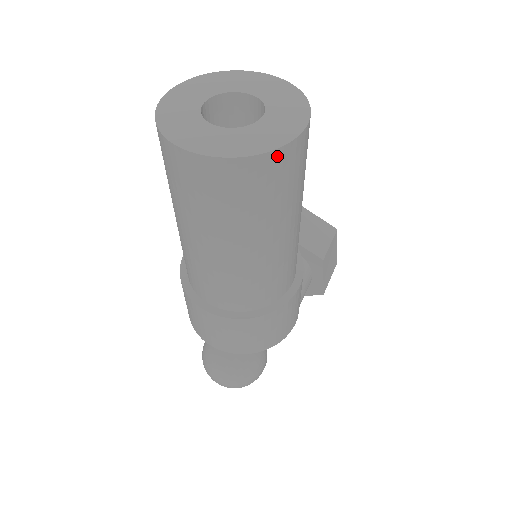
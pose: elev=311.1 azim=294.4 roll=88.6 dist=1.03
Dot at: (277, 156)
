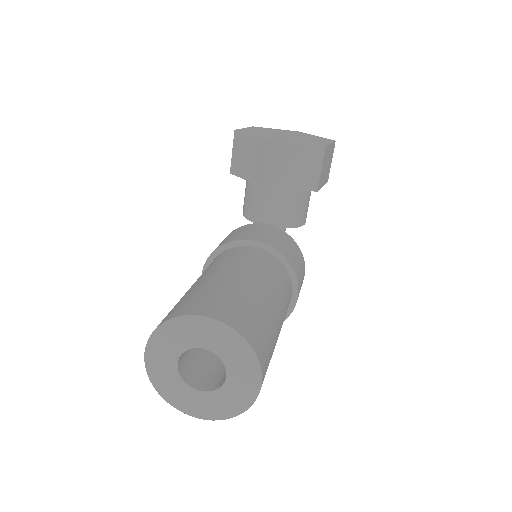
Dot at: (249, 405)
